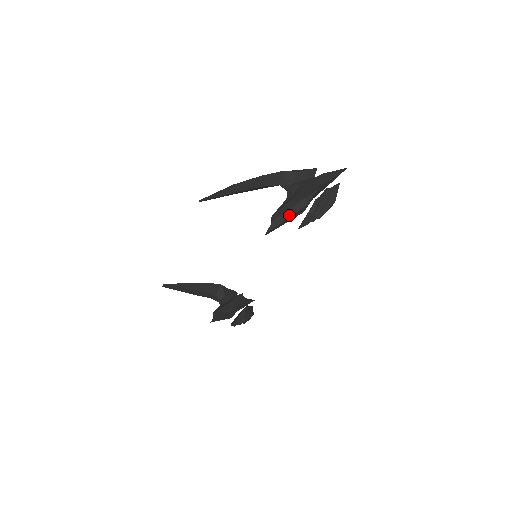
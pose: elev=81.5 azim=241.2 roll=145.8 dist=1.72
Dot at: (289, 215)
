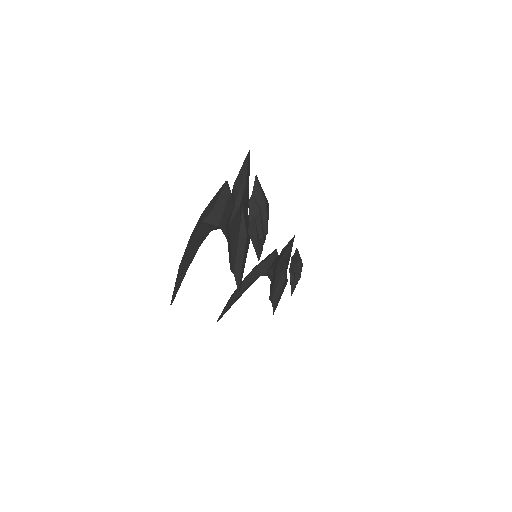
Dot at: (241, 259)
